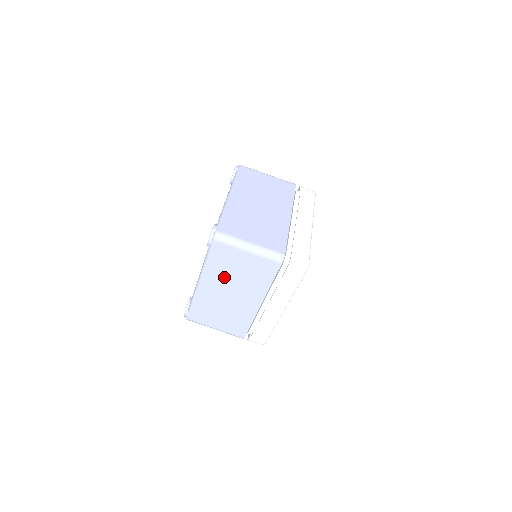
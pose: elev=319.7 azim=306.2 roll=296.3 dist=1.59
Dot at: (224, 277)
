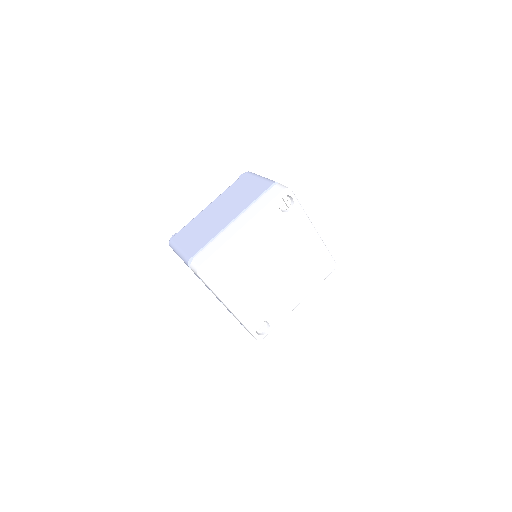
Dot at: occluded
